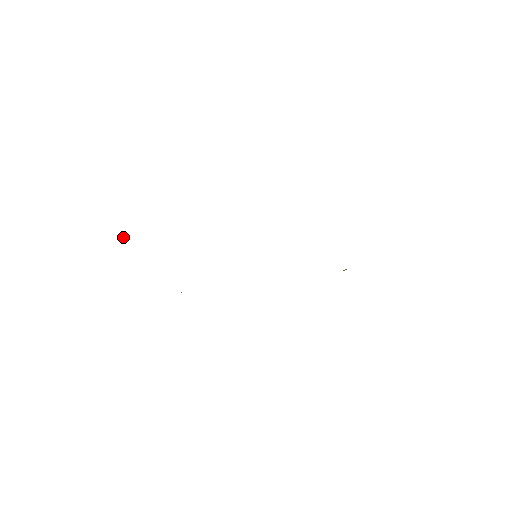
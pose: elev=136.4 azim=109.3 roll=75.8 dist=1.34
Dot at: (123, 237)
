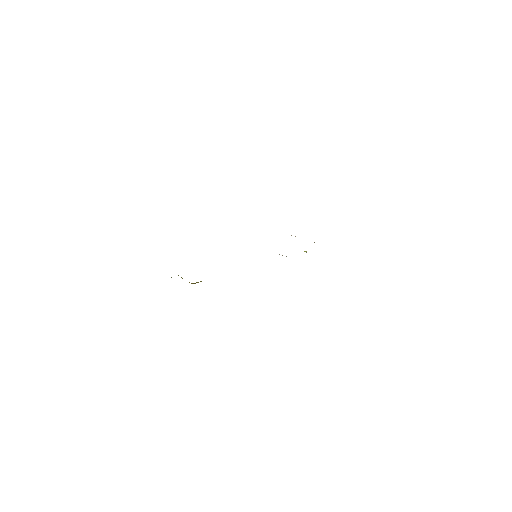
Dot at: occluded
